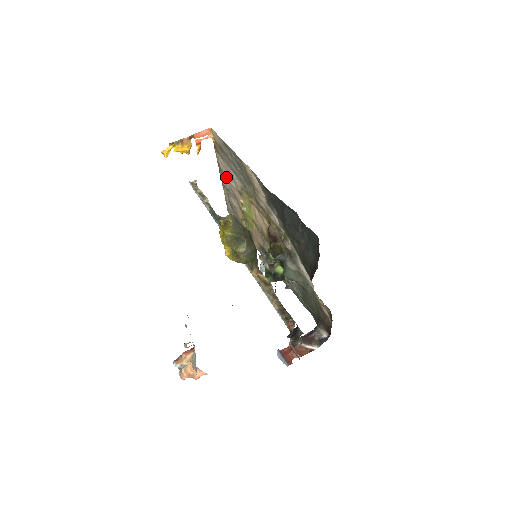
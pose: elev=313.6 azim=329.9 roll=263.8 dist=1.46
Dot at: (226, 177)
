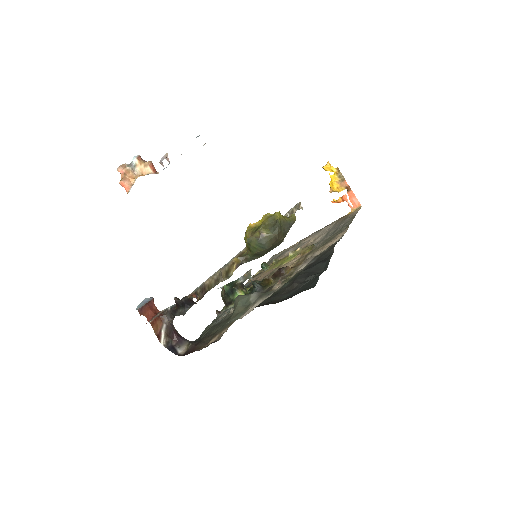
Dot at: (315, 235)
